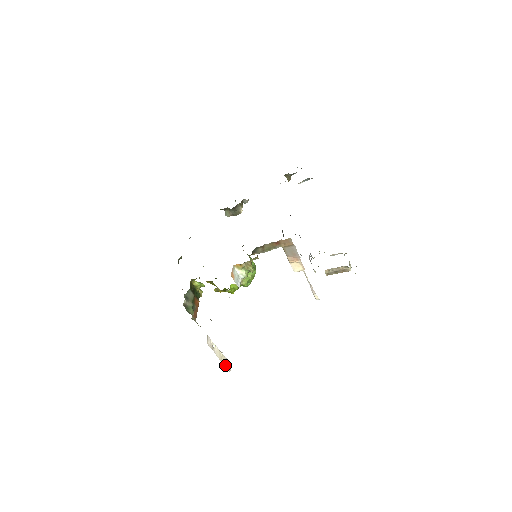
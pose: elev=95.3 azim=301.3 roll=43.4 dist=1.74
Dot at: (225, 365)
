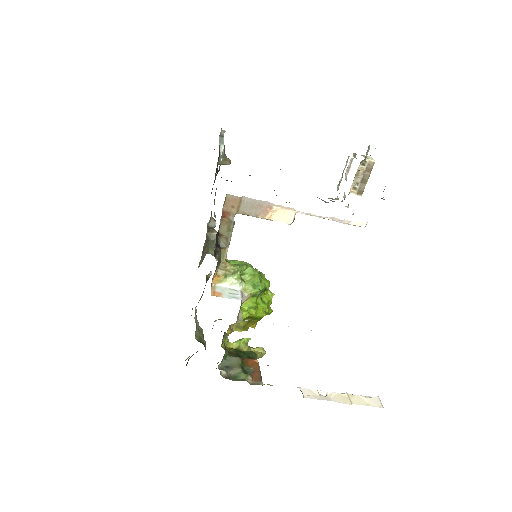
Dot at: (365, 405)
